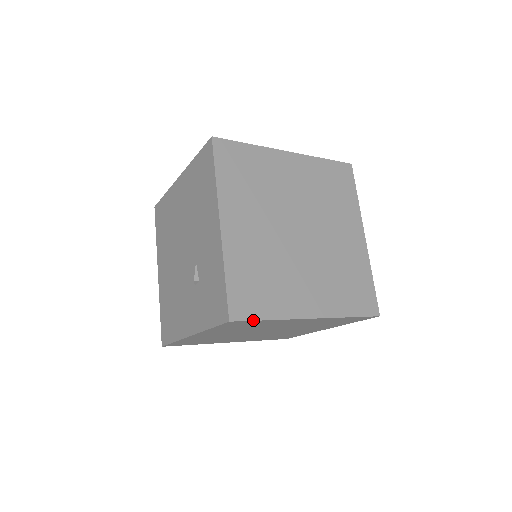
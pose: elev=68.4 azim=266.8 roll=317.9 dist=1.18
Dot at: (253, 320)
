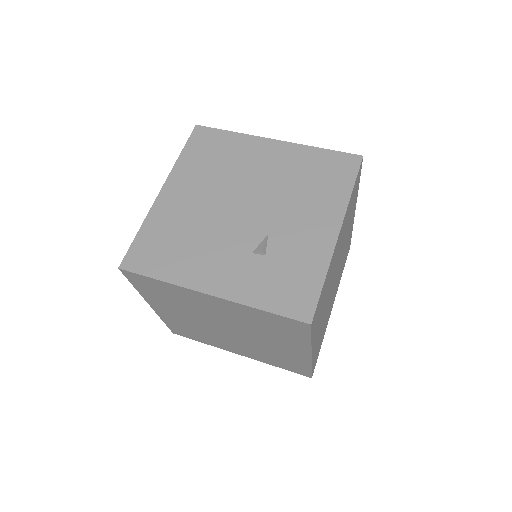
Dot at: (312, 333)
